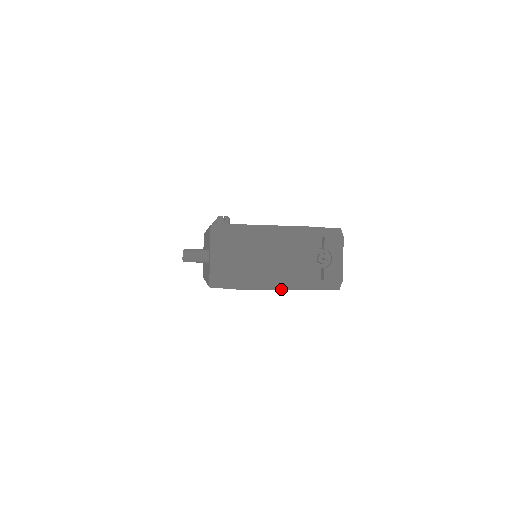
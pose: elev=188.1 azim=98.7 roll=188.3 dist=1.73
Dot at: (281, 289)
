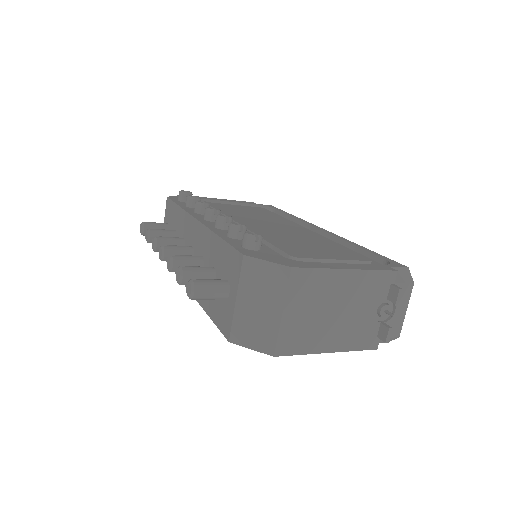
Dot at: (330, 352)
